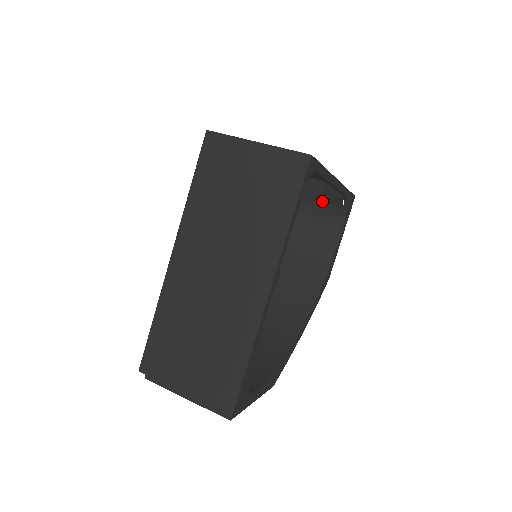
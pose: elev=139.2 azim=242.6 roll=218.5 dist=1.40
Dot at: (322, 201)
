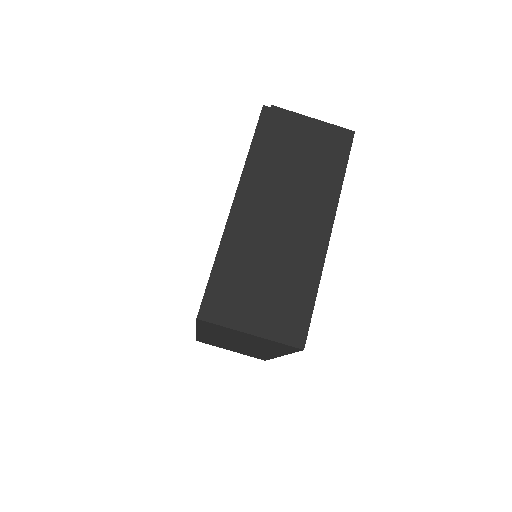
Dot at: occluded
